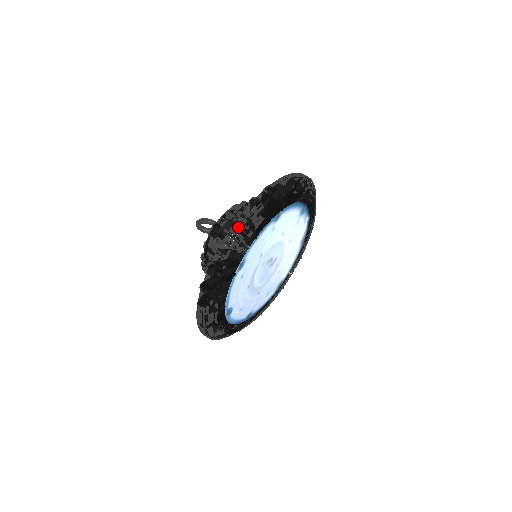
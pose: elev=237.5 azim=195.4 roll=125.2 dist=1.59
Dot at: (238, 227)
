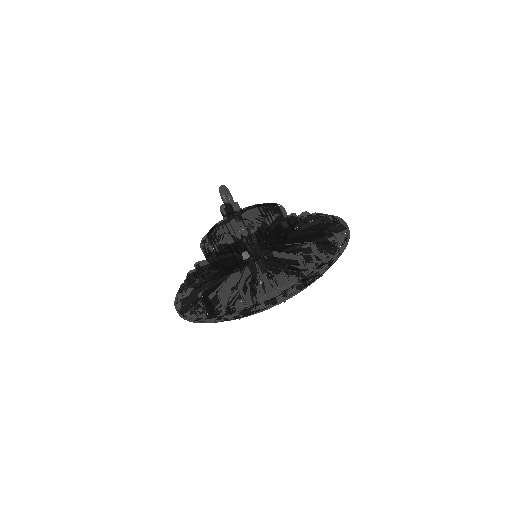
Dot at: (325, 271)
